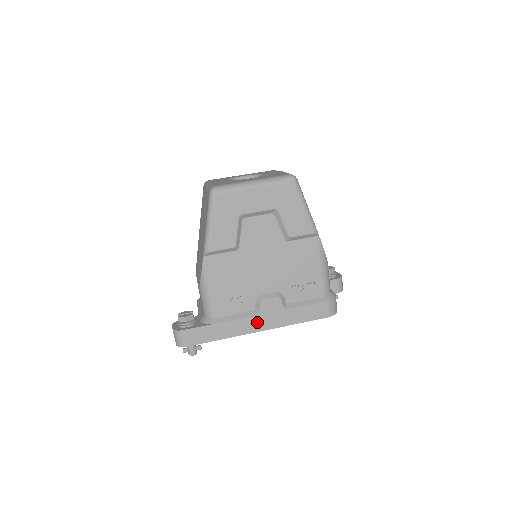
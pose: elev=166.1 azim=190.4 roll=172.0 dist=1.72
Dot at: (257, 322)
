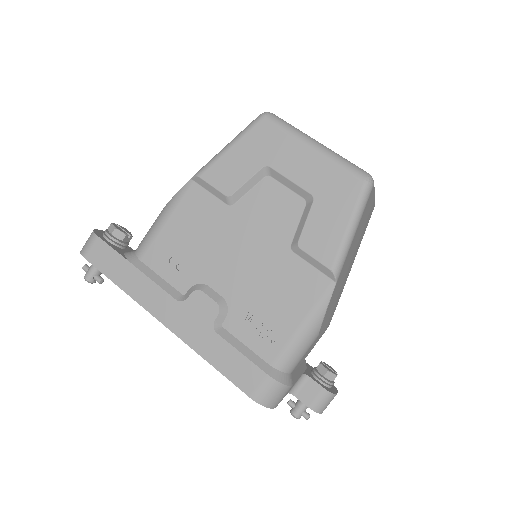
Dot at: (171, 310)
